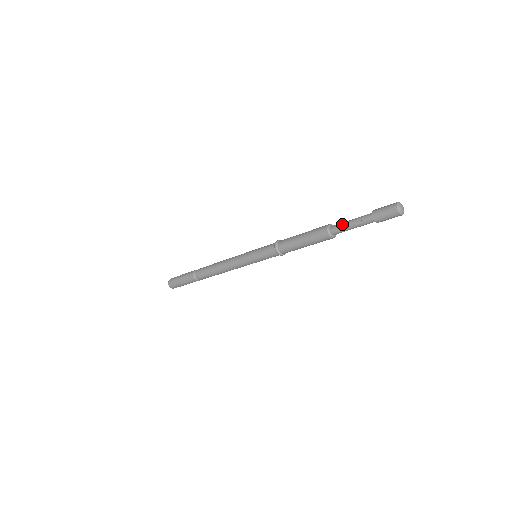
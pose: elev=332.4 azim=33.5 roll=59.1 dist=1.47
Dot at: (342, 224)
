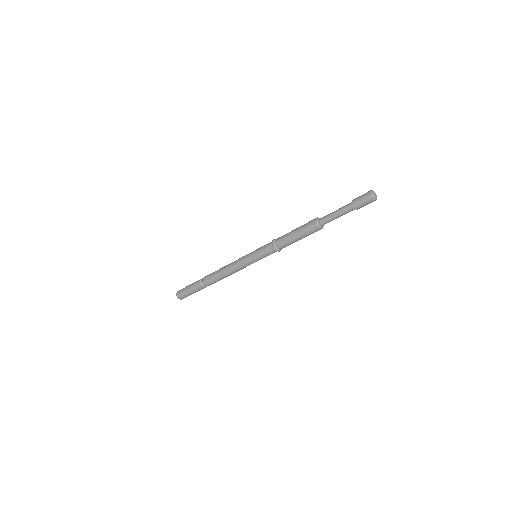
Dot at: (329, 218)
